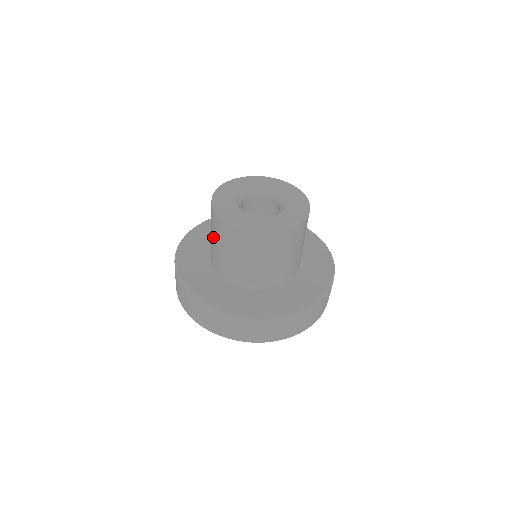
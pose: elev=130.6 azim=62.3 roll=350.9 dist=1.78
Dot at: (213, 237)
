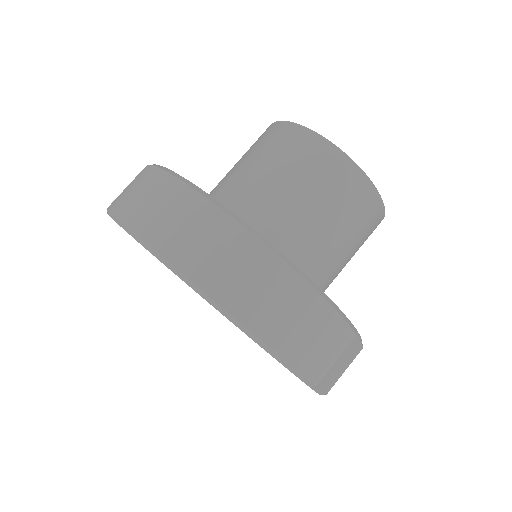
Dot at: (237, 162)
